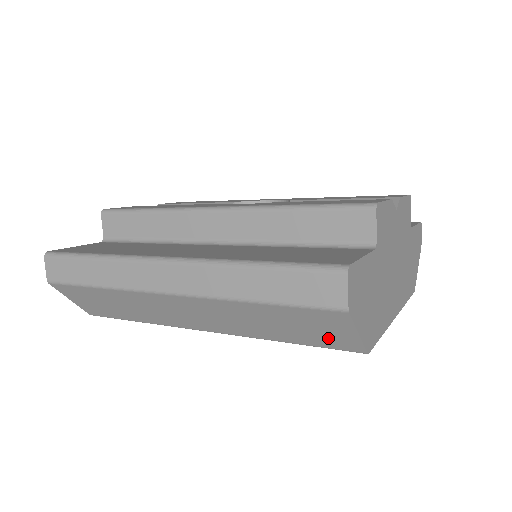
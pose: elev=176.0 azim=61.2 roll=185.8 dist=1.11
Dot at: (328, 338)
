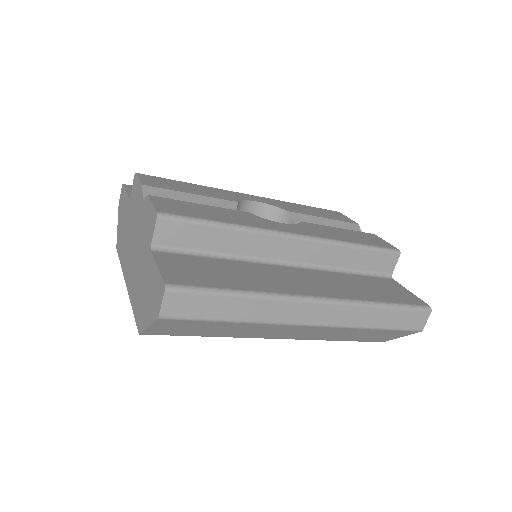
Dot at: (377, 339)
